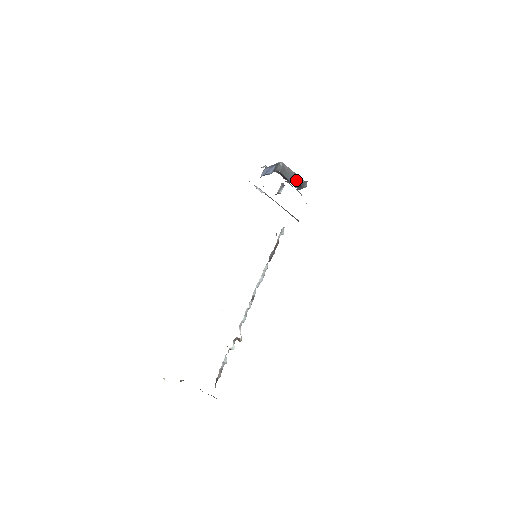
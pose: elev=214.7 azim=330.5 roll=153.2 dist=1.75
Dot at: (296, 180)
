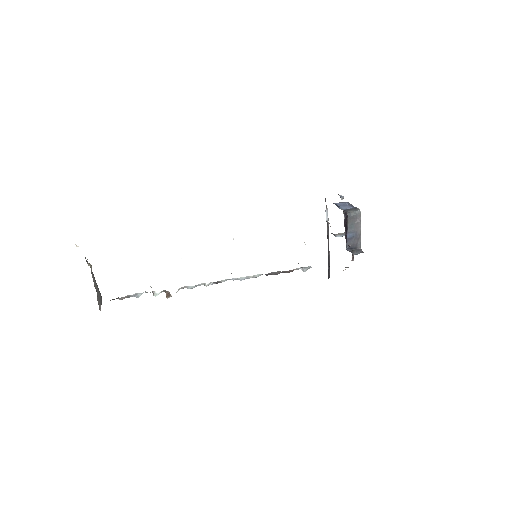
Dot at: (355, 240)
